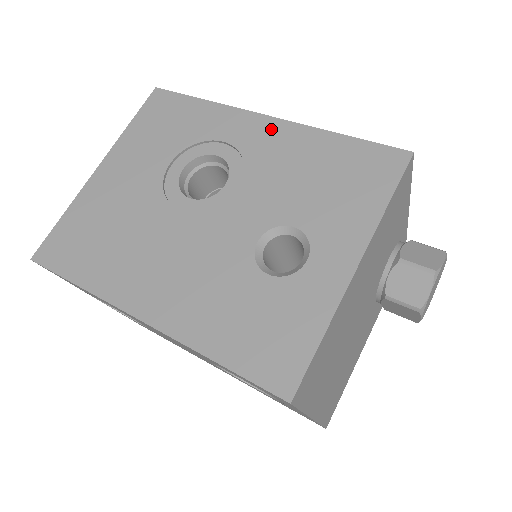
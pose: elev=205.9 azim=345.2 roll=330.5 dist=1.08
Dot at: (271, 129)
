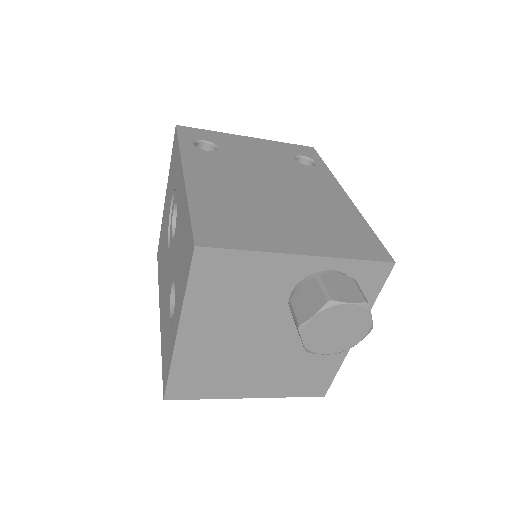
Dot at: (182, 188)
